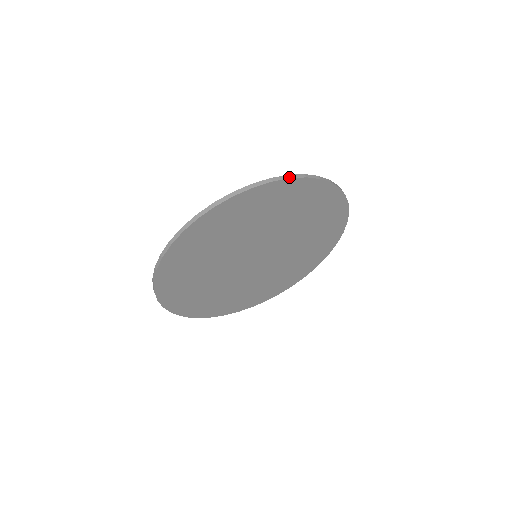
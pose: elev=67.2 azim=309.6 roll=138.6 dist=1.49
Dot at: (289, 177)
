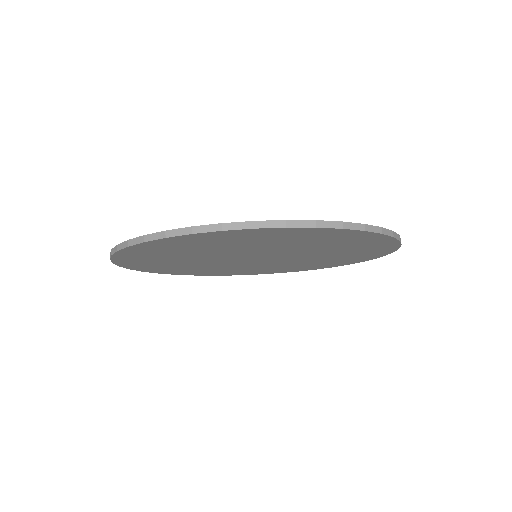
Dot at: (382, 231)
